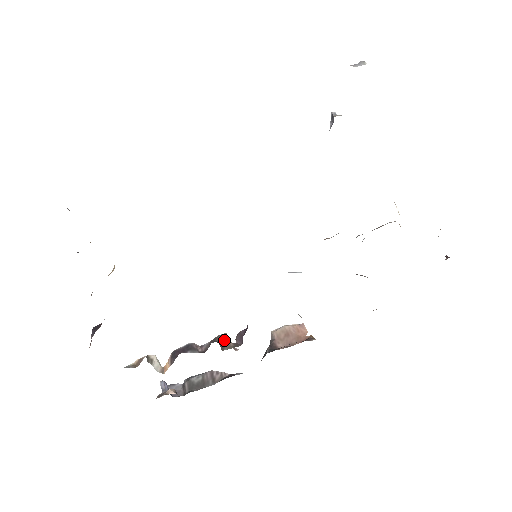
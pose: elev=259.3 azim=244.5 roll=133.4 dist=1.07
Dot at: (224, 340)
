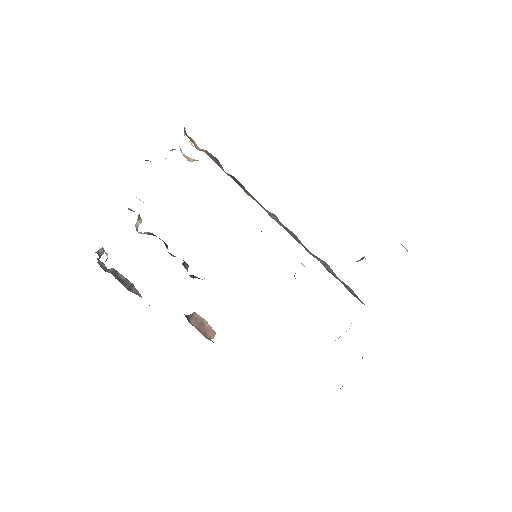
Dot at: (186, 265)
